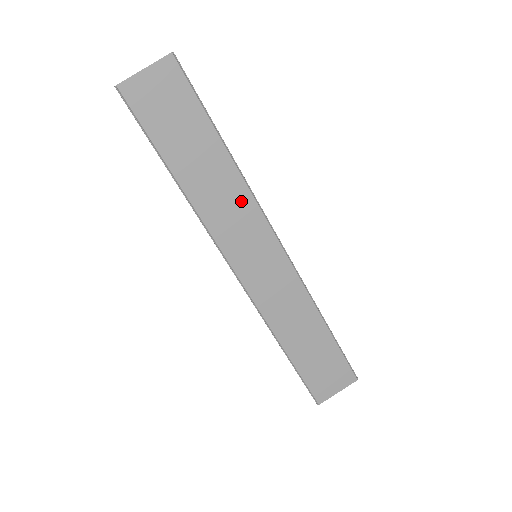
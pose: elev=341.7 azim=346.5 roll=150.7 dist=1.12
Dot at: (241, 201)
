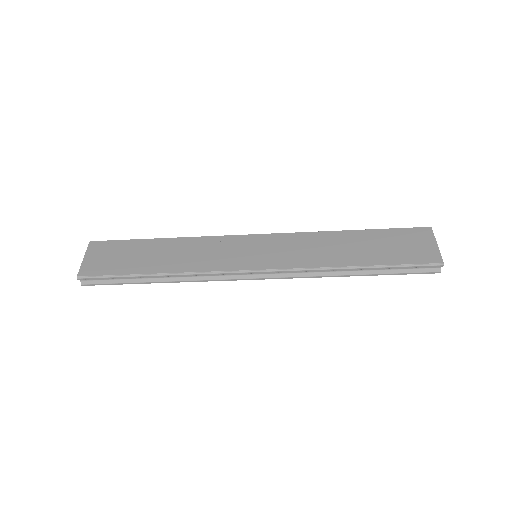
Dot at: (204, 244)
